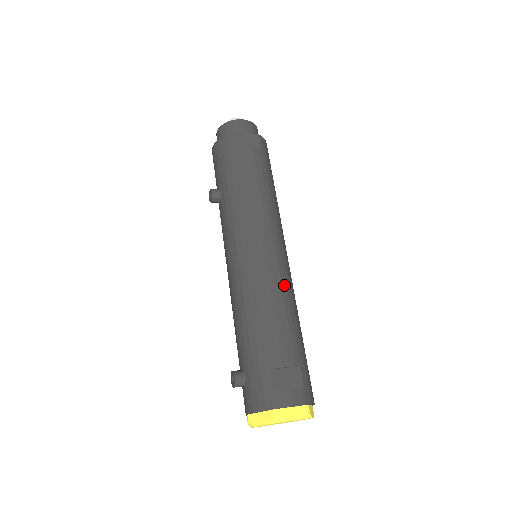
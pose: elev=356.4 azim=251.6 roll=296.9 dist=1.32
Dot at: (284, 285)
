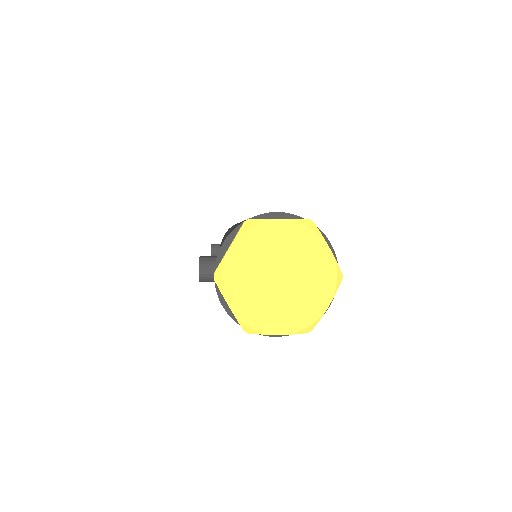
Dot at: occluded
